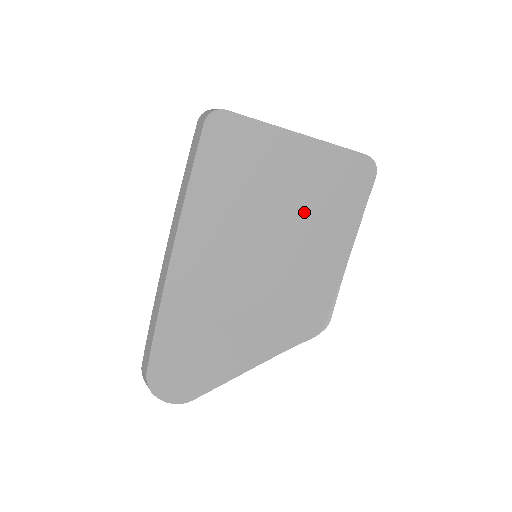
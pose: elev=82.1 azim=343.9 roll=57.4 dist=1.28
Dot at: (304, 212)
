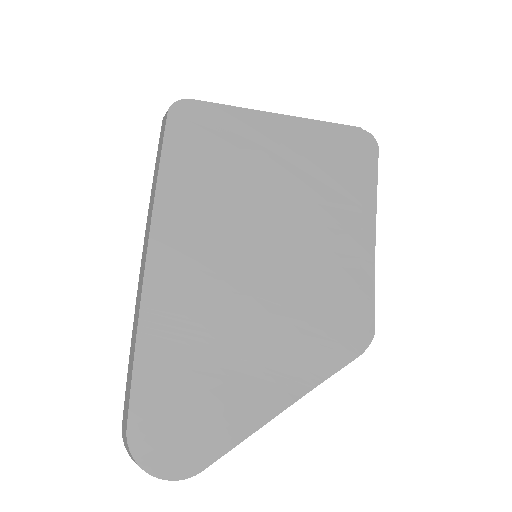
Dot at: (303, 195)
